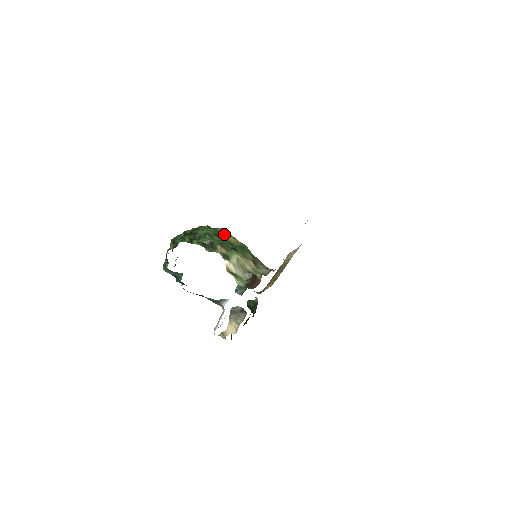
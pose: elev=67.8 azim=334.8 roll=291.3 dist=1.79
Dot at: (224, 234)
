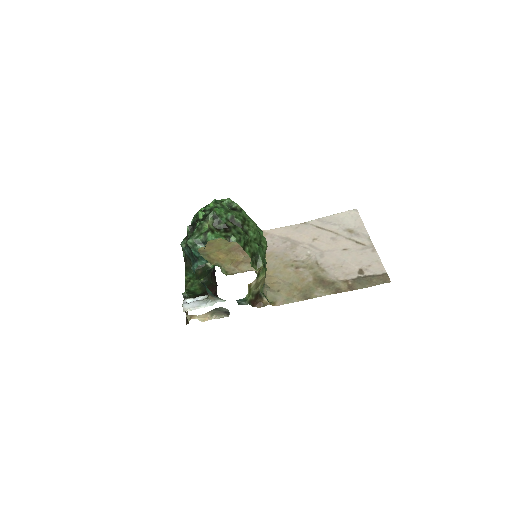
Dot at: (266, 247)
